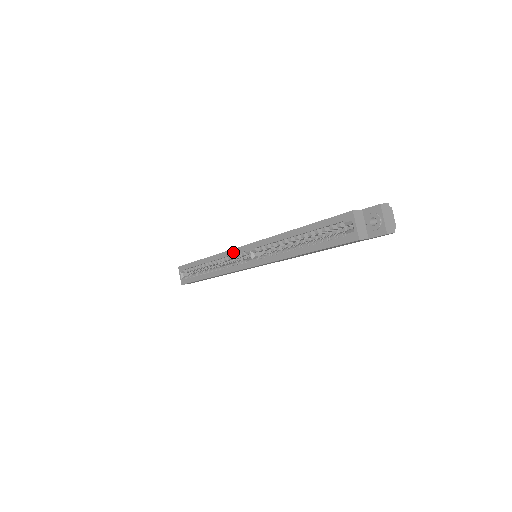
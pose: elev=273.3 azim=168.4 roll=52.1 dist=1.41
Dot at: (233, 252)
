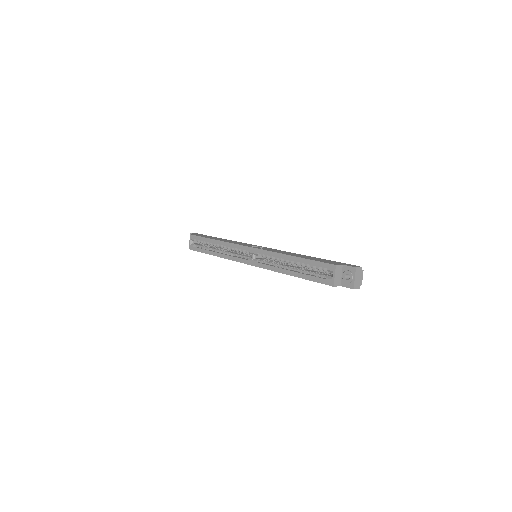
Dot at: (239, 247)
